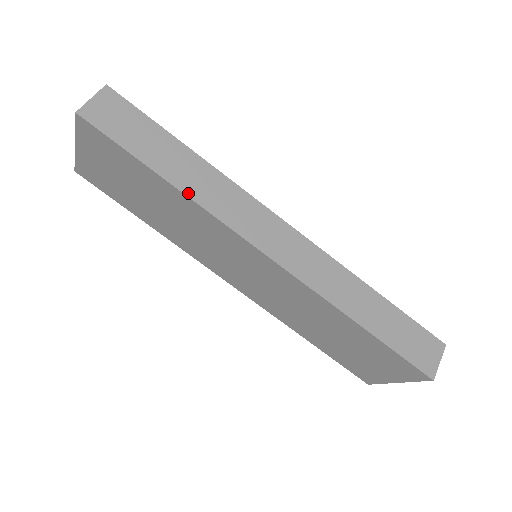
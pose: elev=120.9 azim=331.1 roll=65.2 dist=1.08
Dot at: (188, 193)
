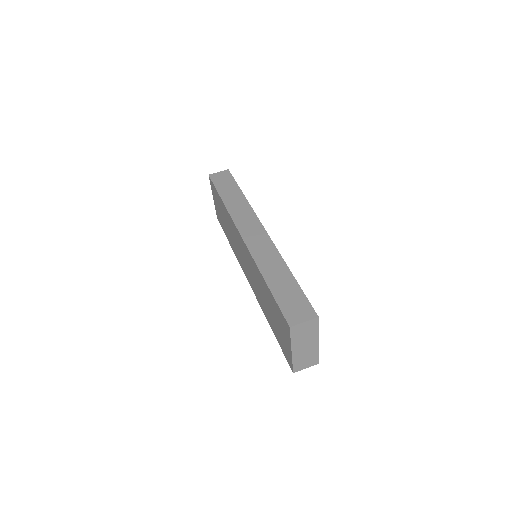
Dot at: (227, 206)
